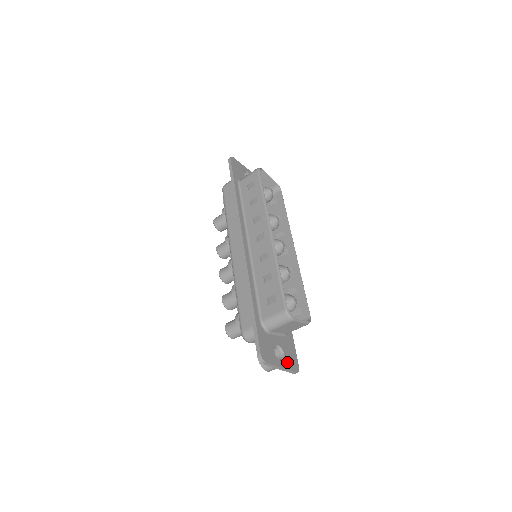
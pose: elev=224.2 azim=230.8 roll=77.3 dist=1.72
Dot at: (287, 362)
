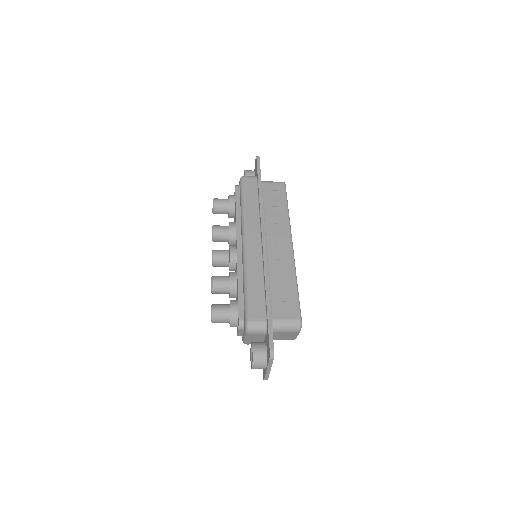
Dot at: occluded
